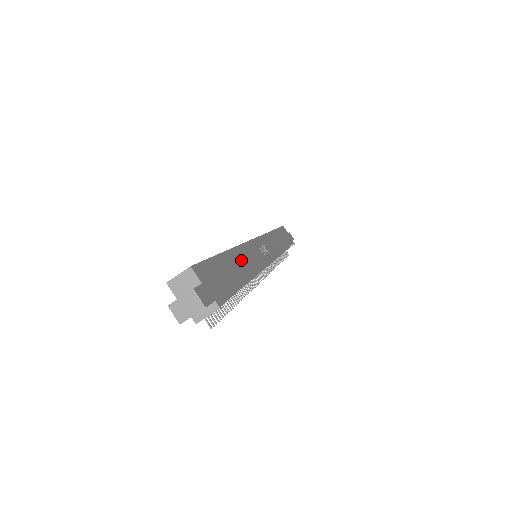
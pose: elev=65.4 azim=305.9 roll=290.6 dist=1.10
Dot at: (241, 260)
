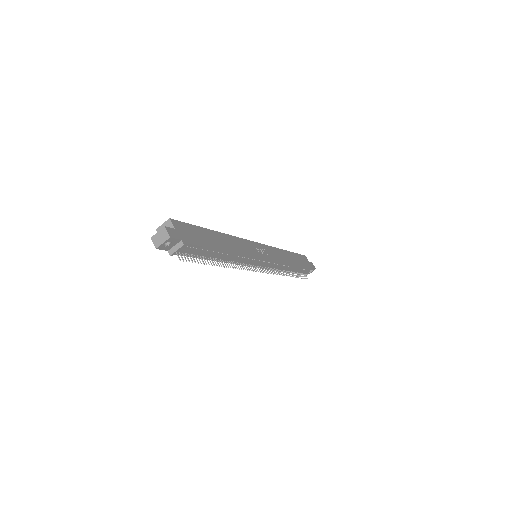
Dot at: (227, 241)
